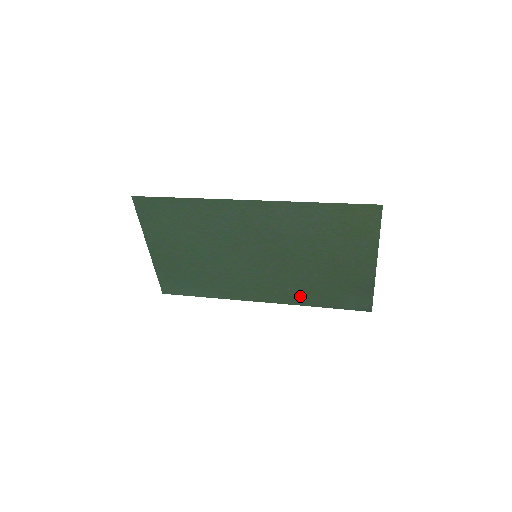
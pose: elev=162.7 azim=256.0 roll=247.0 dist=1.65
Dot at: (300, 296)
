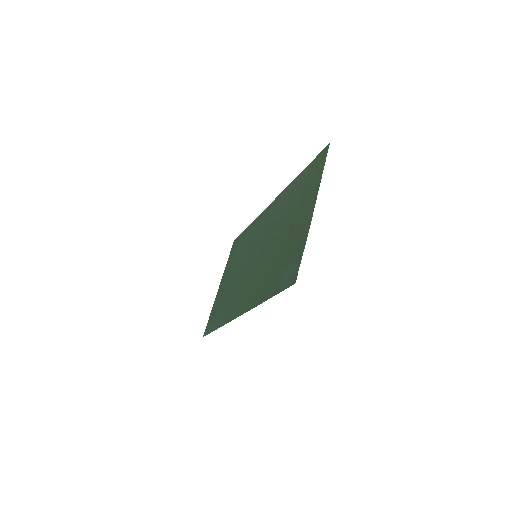
Dot at: (260, 292)
